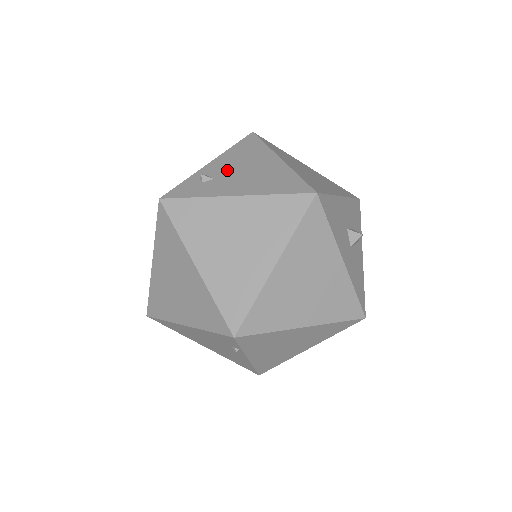
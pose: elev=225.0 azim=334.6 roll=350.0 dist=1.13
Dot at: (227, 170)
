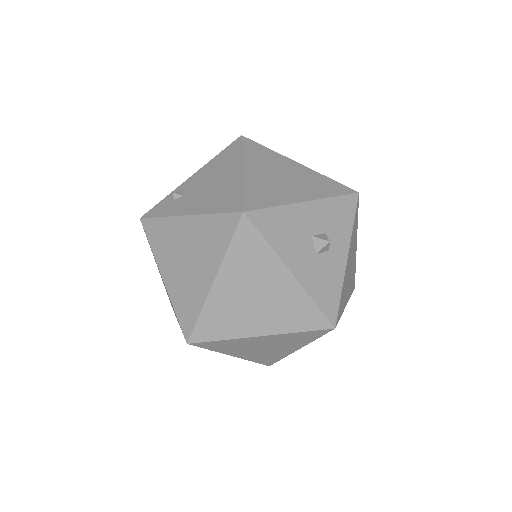
Dot at: (197, 185)
